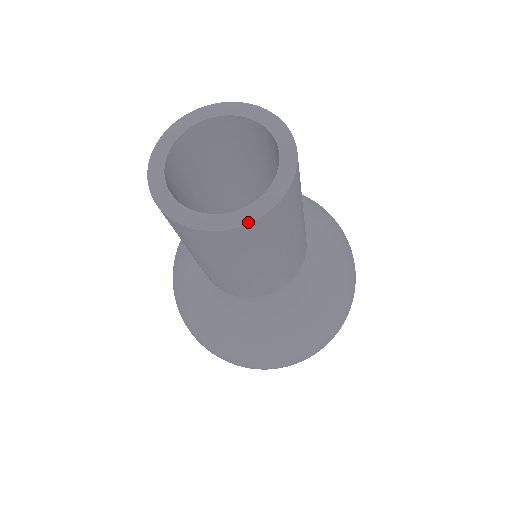
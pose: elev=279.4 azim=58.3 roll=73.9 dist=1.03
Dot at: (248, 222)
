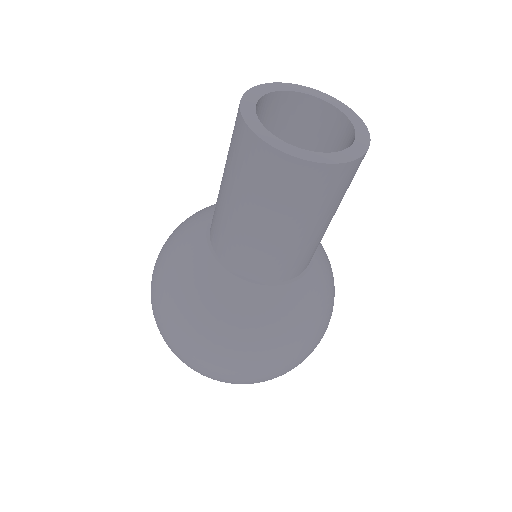
Dot at: (284, 151)
